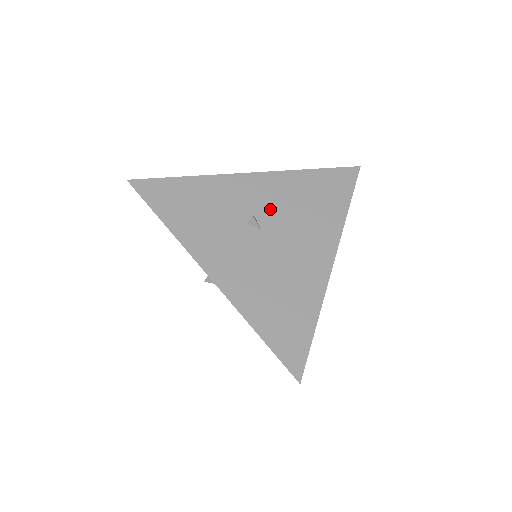
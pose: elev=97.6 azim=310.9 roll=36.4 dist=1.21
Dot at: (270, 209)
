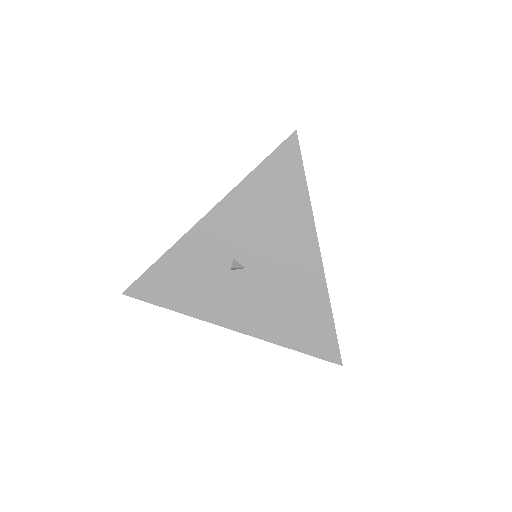
Dot at: (241, 243)
